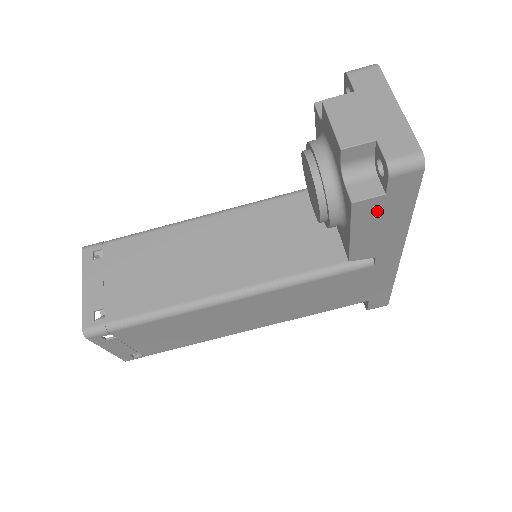
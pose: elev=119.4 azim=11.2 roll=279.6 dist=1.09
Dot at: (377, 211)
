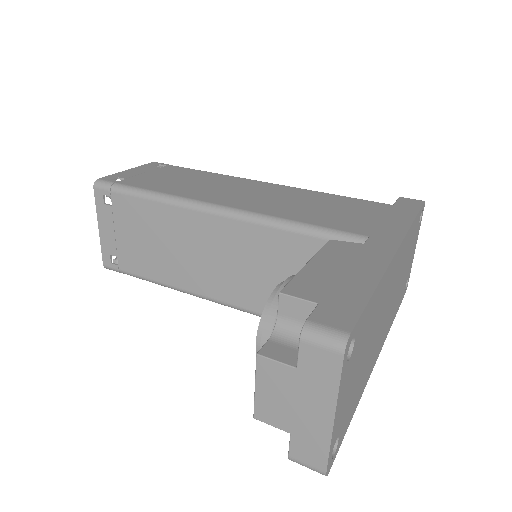
Dot at: occluded
